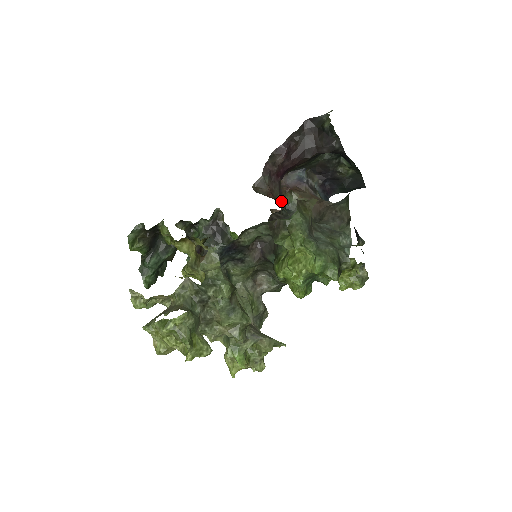
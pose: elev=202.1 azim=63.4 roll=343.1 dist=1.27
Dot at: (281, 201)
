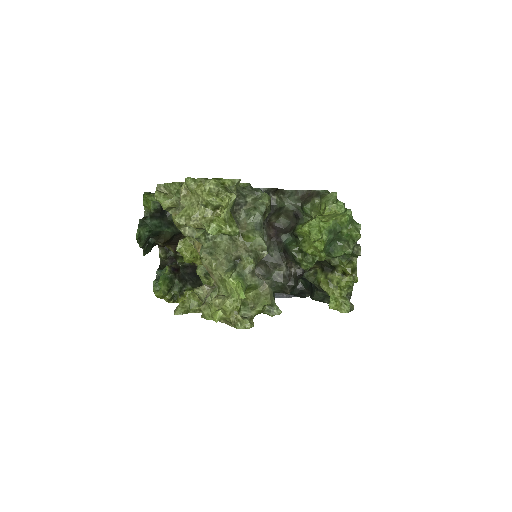
Dot at: occluded
